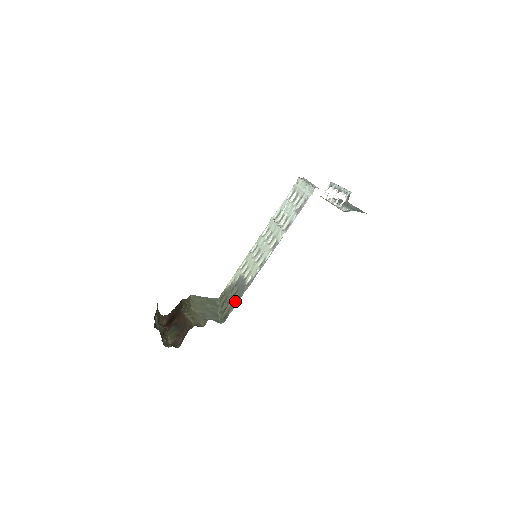
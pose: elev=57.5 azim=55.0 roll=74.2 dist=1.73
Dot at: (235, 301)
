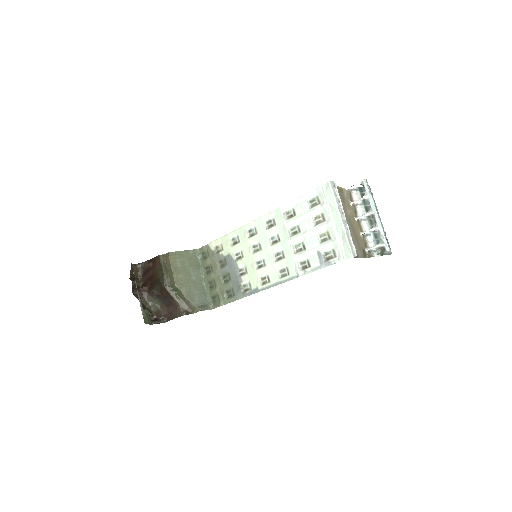
Dot at: (227, 293)
